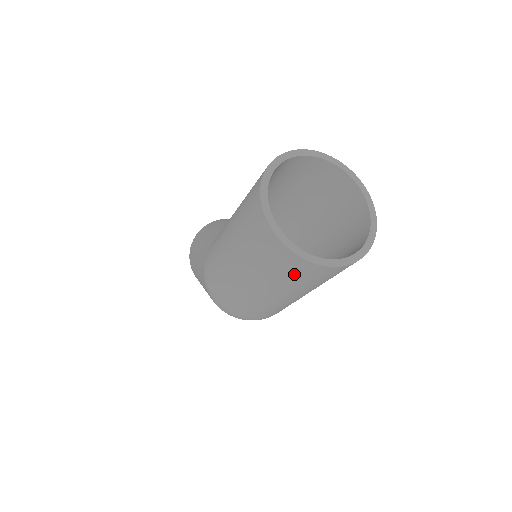
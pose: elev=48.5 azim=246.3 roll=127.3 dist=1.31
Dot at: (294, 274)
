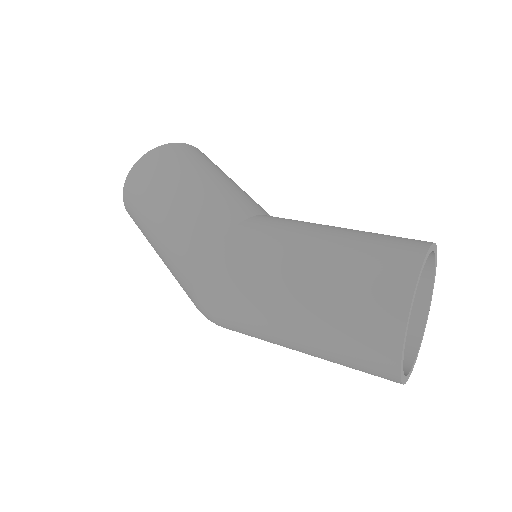
Dot at: (363, 368)
